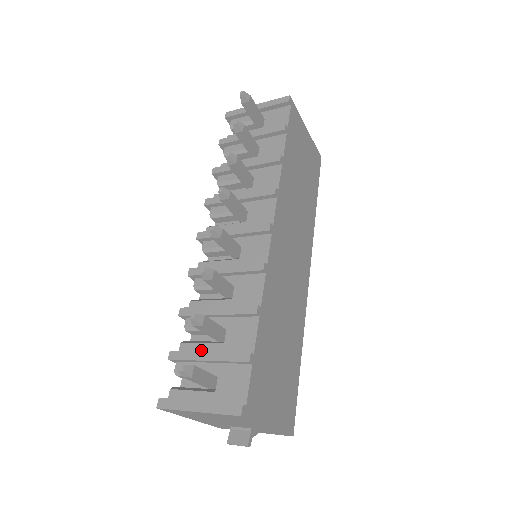
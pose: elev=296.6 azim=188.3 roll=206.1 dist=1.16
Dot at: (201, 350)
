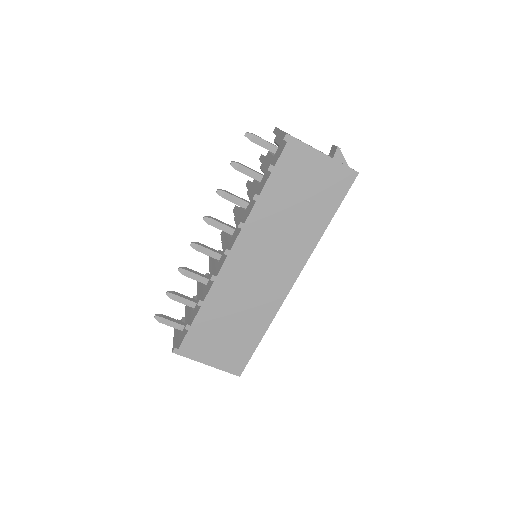
Dot at: occluded
